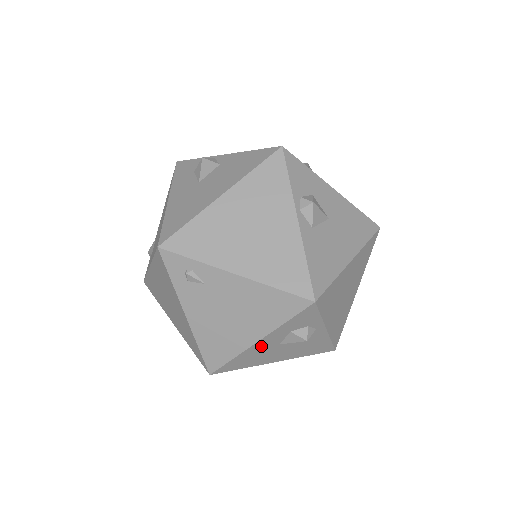
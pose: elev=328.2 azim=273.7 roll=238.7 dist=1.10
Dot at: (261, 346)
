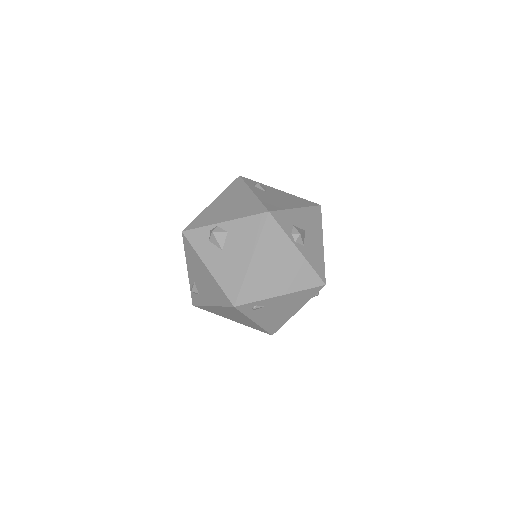
Dot at: occluded
